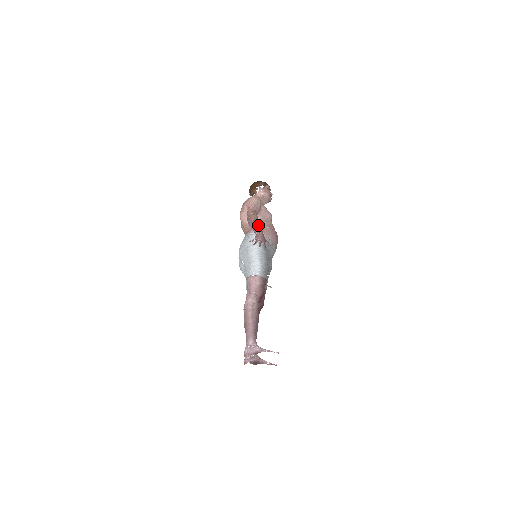
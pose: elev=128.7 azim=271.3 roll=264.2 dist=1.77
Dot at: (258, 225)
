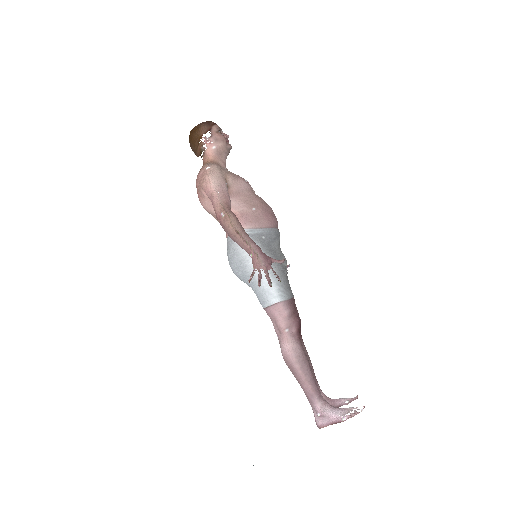
Dot at: (245, 237)
